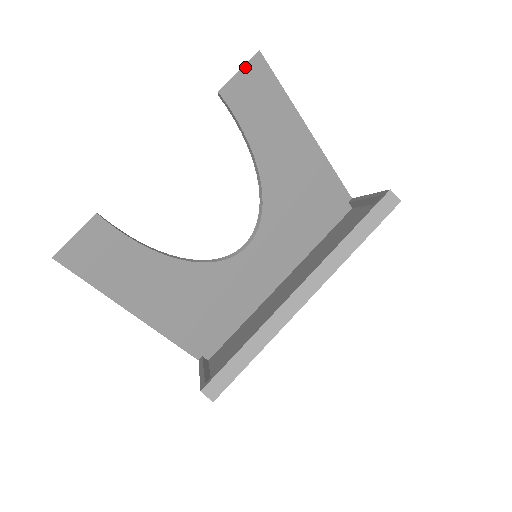
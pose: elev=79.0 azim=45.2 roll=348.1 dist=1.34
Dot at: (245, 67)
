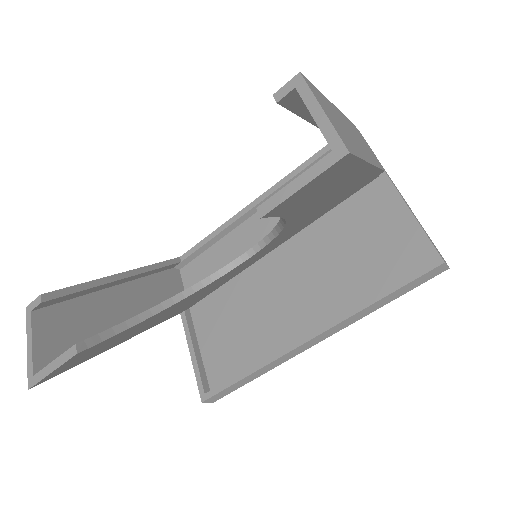
Dot at: (315, 178)
